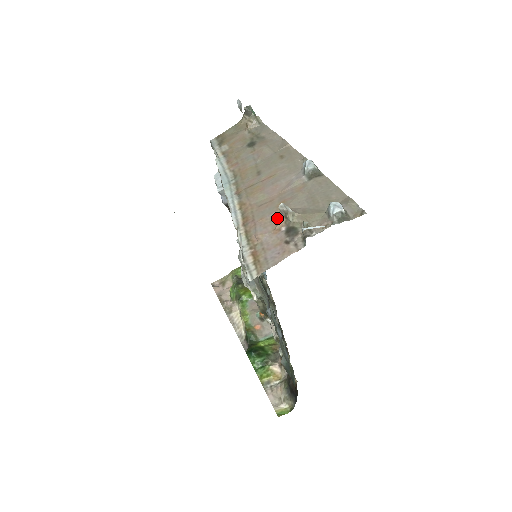
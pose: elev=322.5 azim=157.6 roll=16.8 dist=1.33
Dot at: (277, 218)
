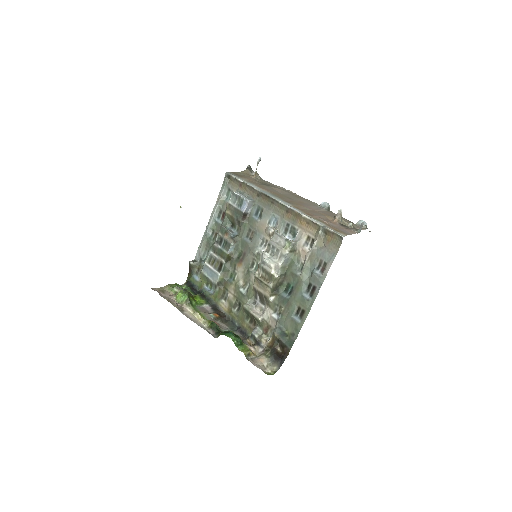
Dot at: (328, 219)
